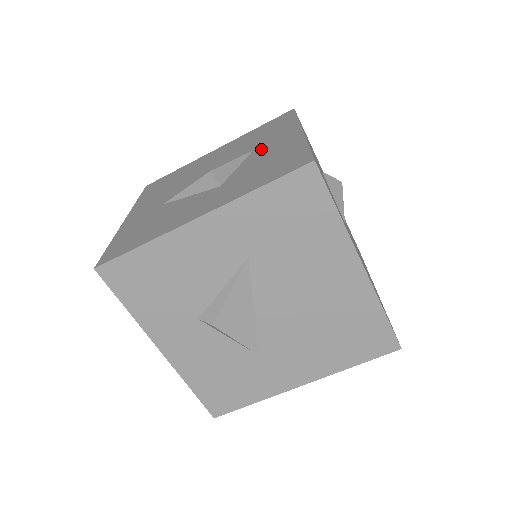
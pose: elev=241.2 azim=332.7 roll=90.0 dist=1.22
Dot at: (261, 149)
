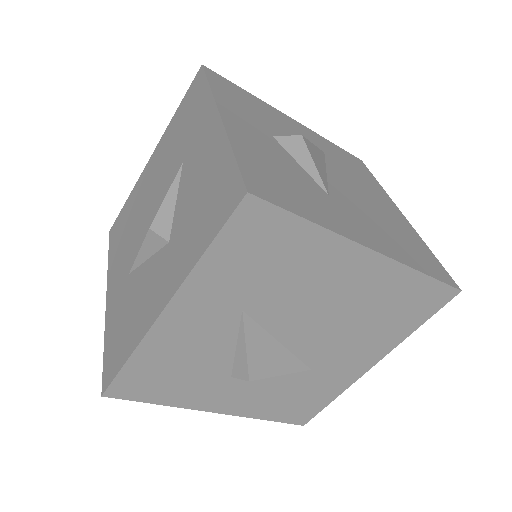
Dot at: (189, 161)
